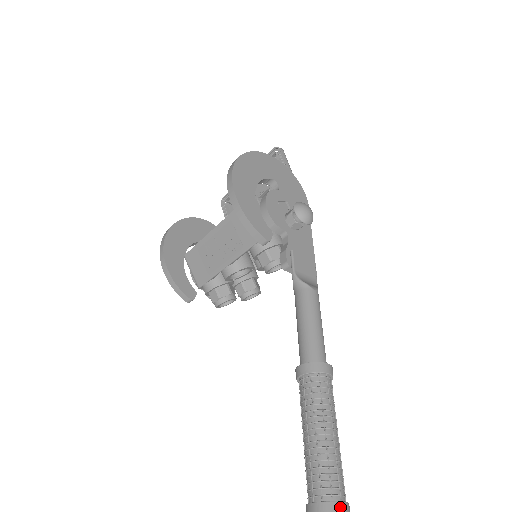
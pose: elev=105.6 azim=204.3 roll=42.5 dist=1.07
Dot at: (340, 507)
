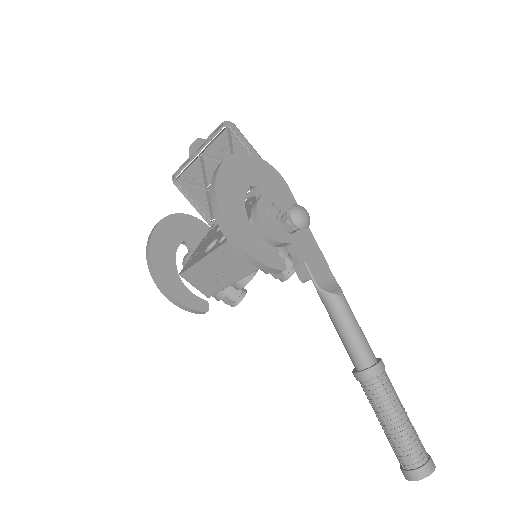
Dot at: (429, 467)
